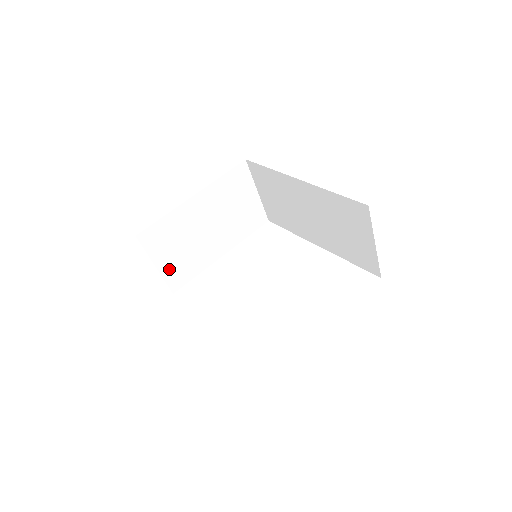
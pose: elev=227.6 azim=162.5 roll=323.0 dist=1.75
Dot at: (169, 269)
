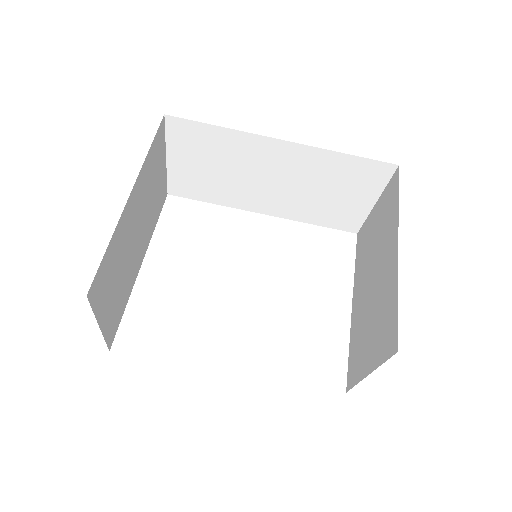
Dot at: (108, 320)
